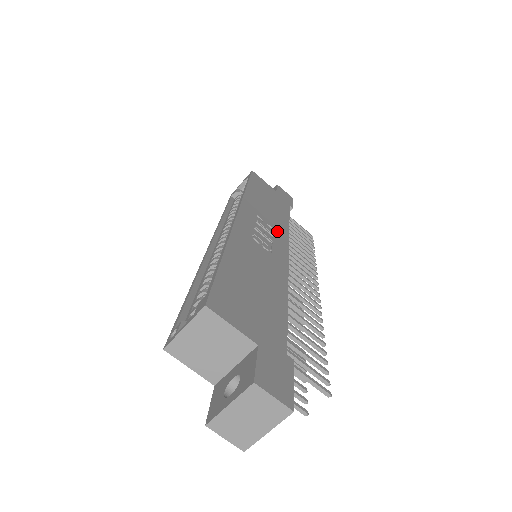
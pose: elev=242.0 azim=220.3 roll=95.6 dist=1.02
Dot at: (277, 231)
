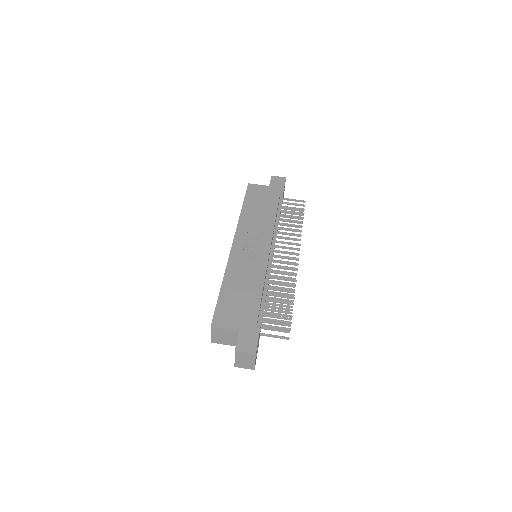
Dot at: (263, 233)
